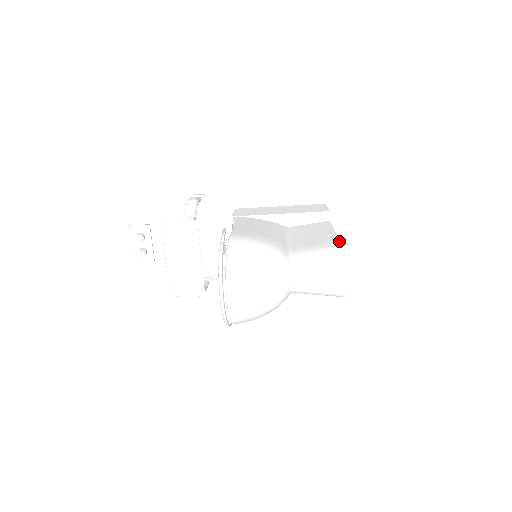
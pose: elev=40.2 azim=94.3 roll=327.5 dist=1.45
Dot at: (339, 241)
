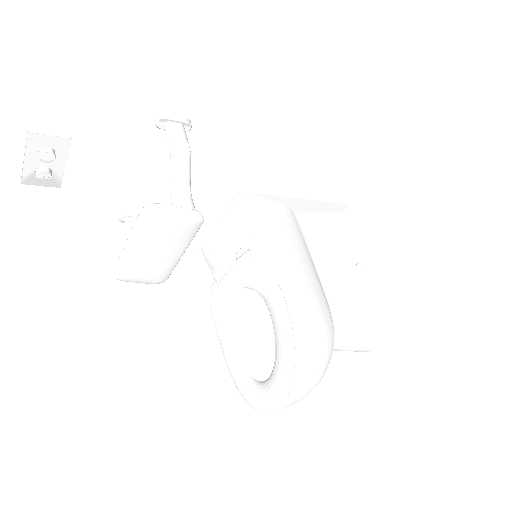
Dot at: (378, 294)
